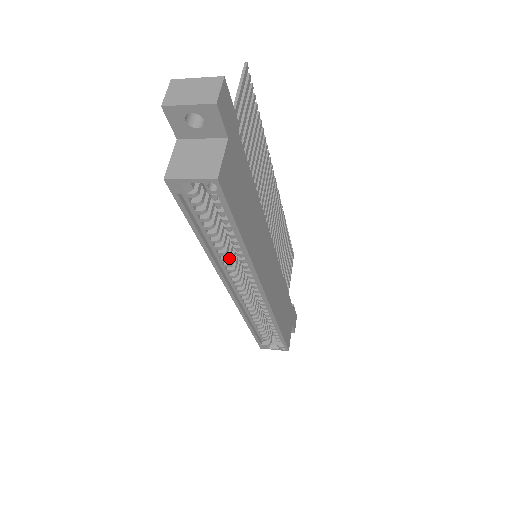
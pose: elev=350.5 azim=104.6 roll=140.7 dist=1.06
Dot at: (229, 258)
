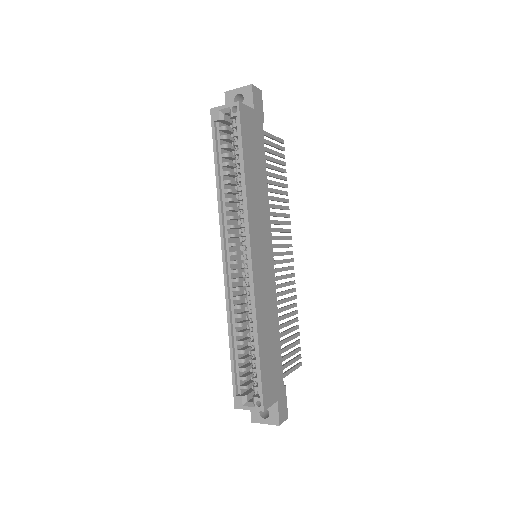
Dot at: (232, 208)
